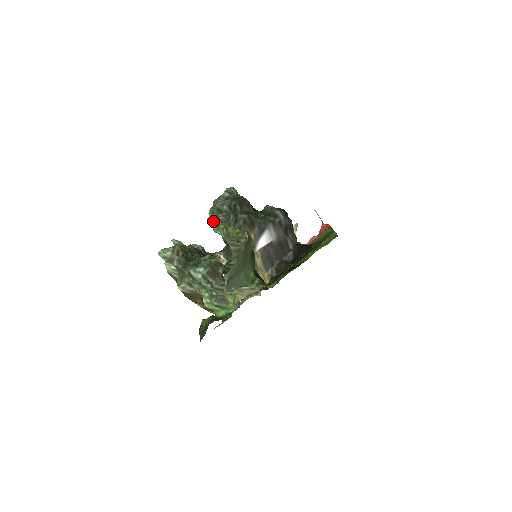
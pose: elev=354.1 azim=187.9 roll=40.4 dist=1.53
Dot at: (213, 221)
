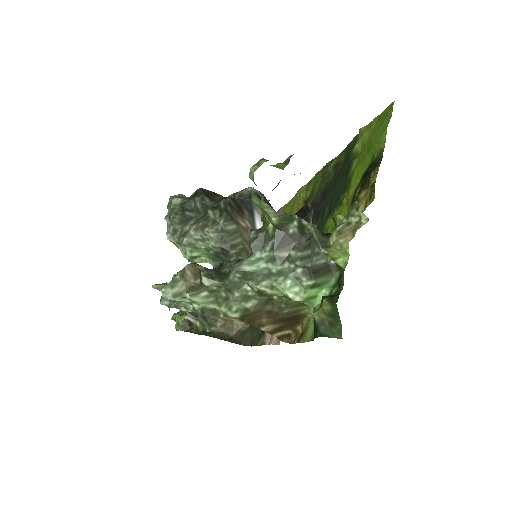
Dot at: (184, 239)
